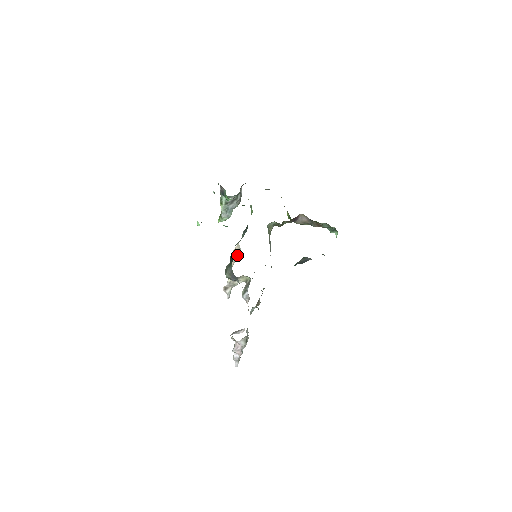
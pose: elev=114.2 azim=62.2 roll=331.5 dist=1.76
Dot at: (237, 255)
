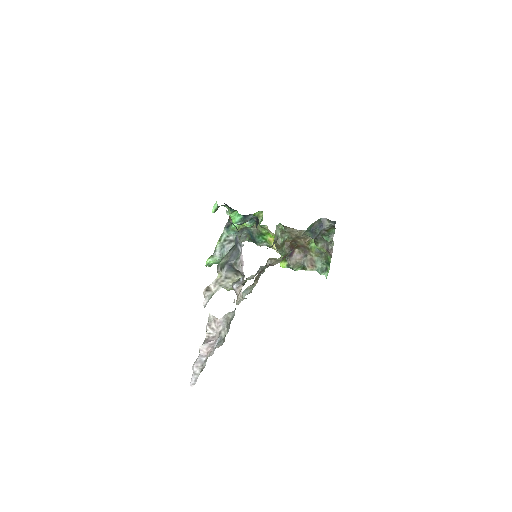
Dot at: occluded
